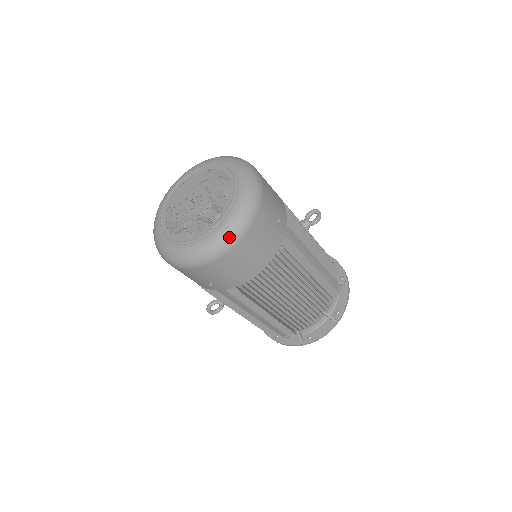
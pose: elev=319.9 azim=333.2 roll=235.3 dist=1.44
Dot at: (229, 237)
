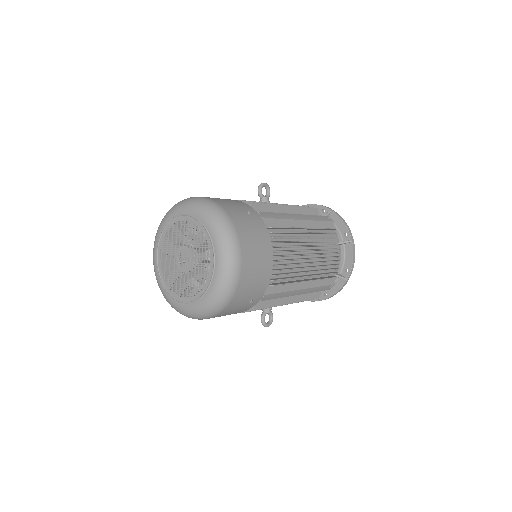
Dot at: (231, 255)
